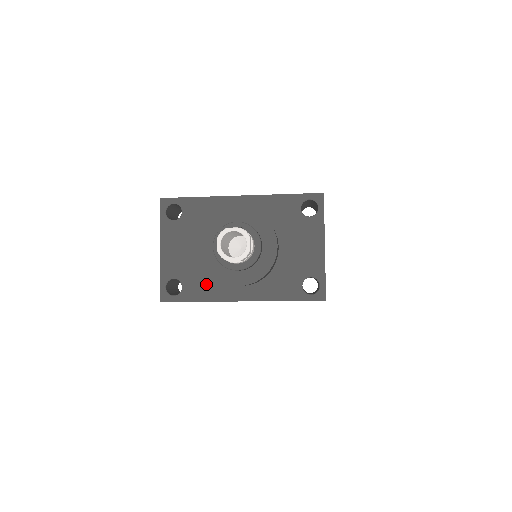
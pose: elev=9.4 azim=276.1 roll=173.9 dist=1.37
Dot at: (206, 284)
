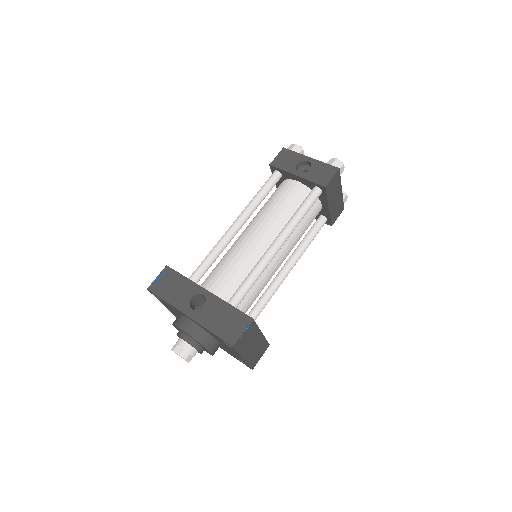
Dot at: occluded
